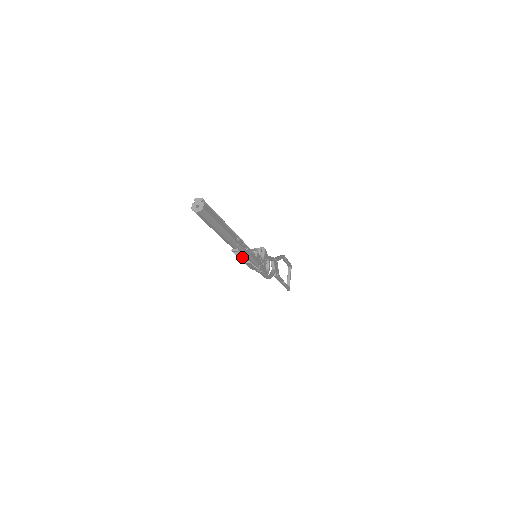
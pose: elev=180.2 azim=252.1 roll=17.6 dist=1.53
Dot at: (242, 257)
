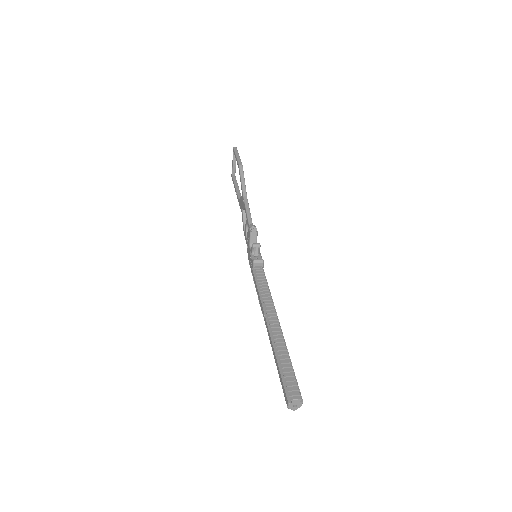
Dot at: occluded
